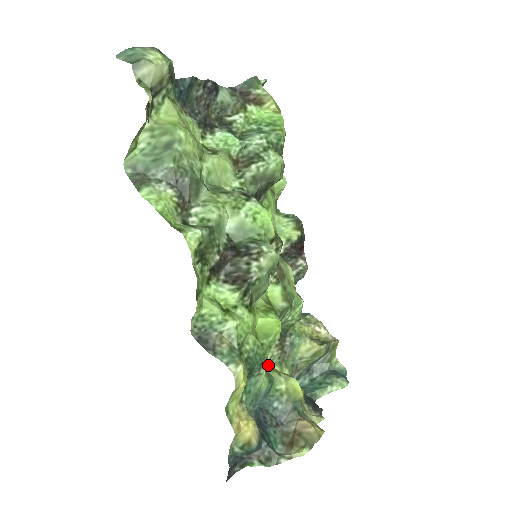
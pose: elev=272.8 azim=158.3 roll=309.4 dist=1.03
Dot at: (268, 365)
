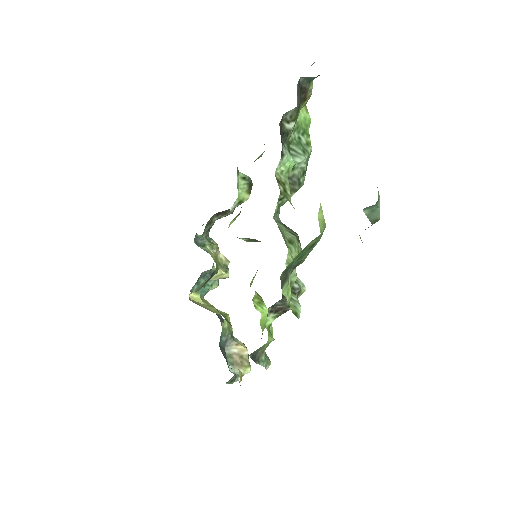
Dot at: (224, 317)
